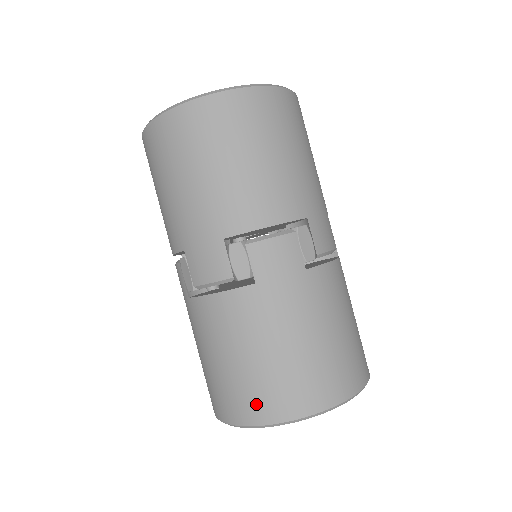
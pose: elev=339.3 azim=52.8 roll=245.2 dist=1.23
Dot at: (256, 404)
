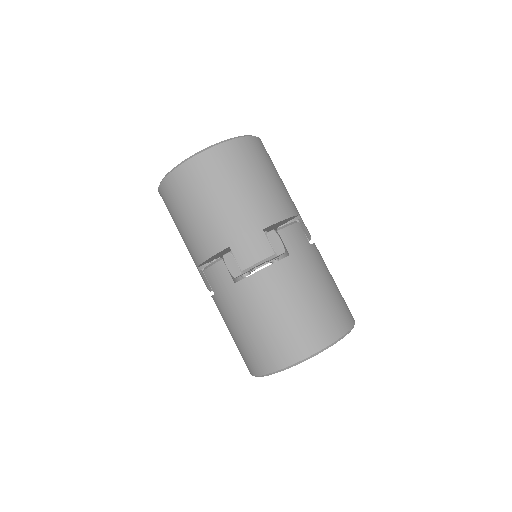
Dot at: (310, 338)
